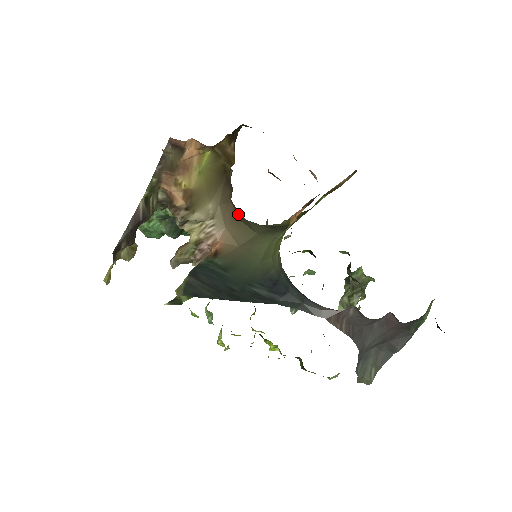
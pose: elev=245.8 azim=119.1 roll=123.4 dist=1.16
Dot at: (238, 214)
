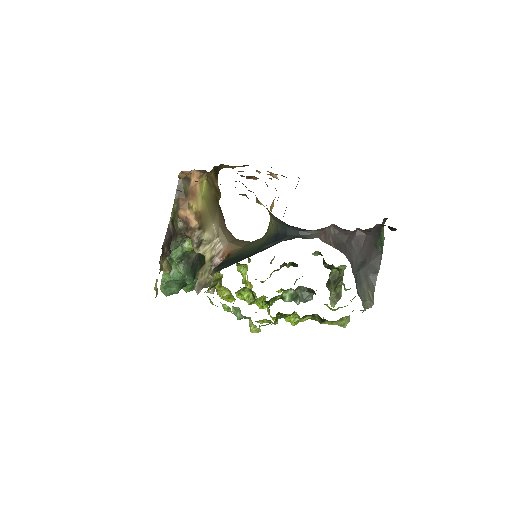
Dot at: occluded
